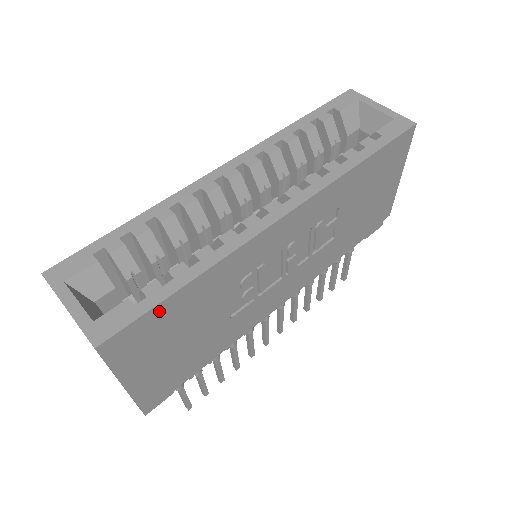
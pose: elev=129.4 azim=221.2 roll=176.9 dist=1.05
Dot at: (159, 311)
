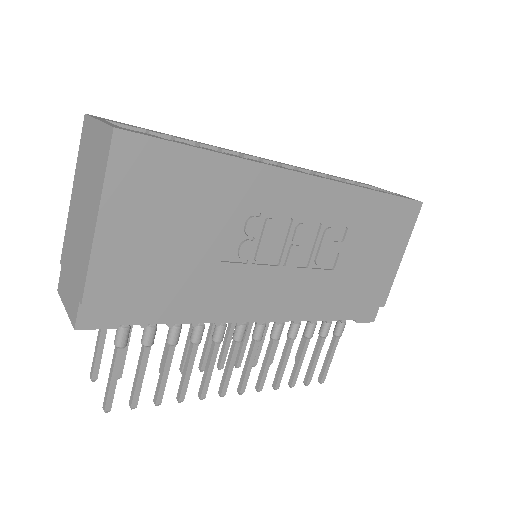
Dot at: (179, 155)
